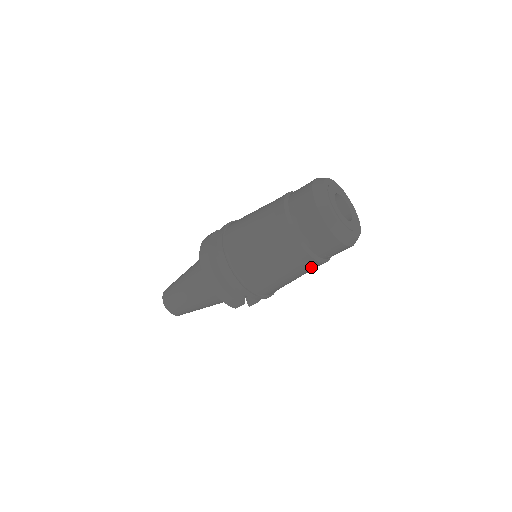
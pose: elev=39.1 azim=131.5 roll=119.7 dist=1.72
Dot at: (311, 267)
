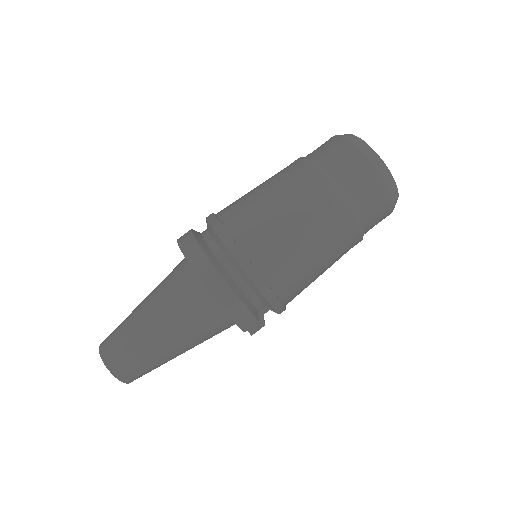
Dot at: (349, 245)
